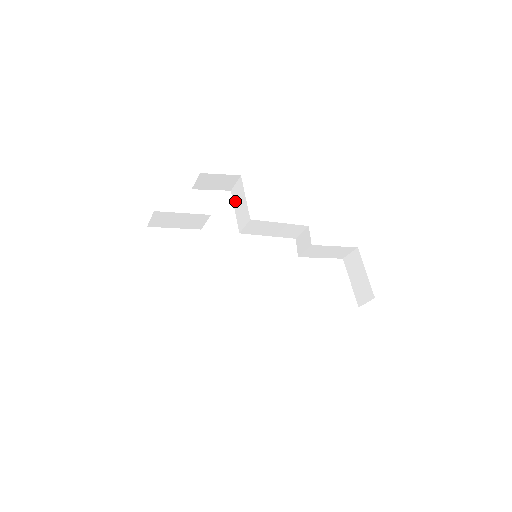
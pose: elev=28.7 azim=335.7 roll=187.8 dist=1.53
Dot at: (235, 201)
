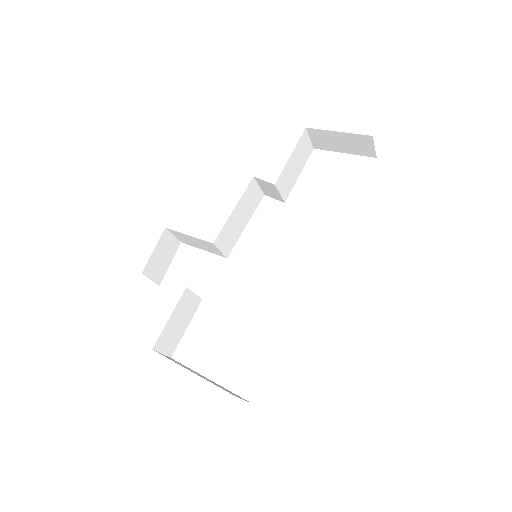
Dot at: (192, 245)
